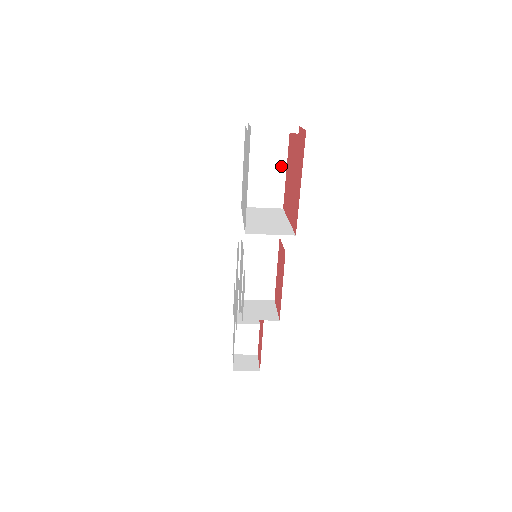
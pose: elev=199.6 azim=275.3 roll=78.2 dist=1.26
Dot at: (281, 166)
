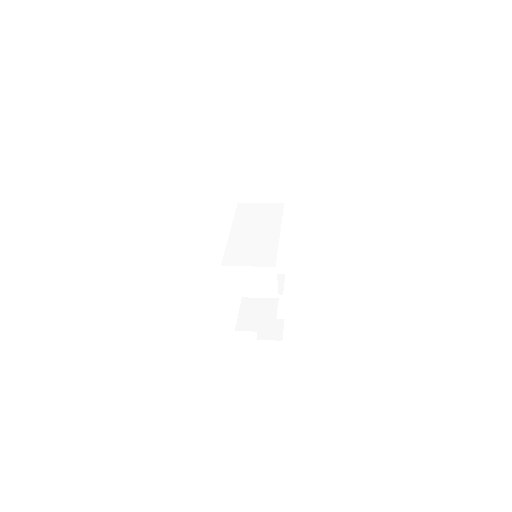
Dot at: (275, 161)
